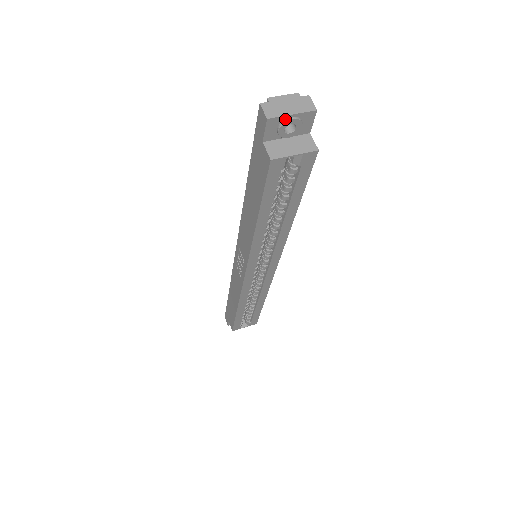
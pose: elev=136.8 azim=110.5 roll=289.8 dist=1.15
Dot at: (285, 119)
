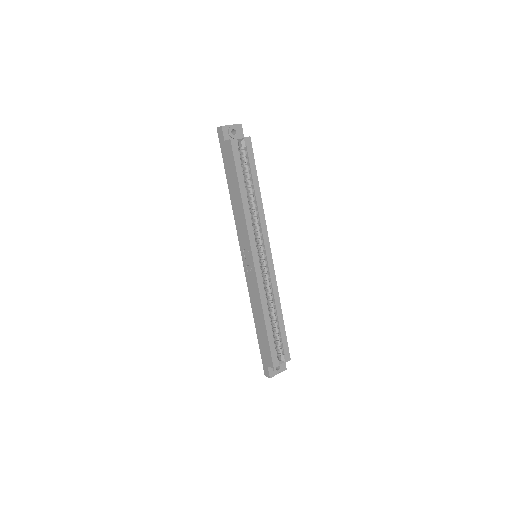
Dot at: (229, 127)
